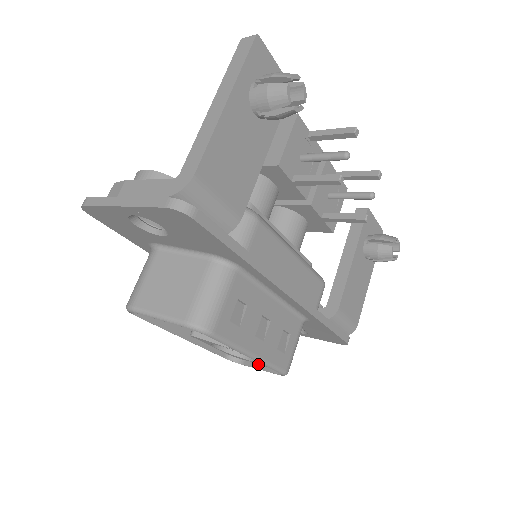
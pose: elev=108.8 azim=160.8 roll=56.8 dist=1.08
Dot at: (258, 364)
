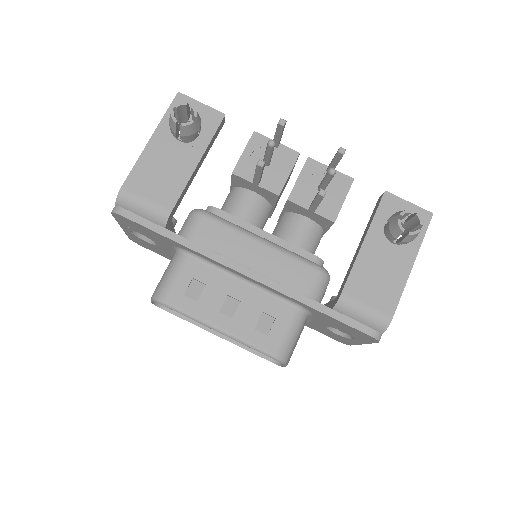
Dot at: occluded
